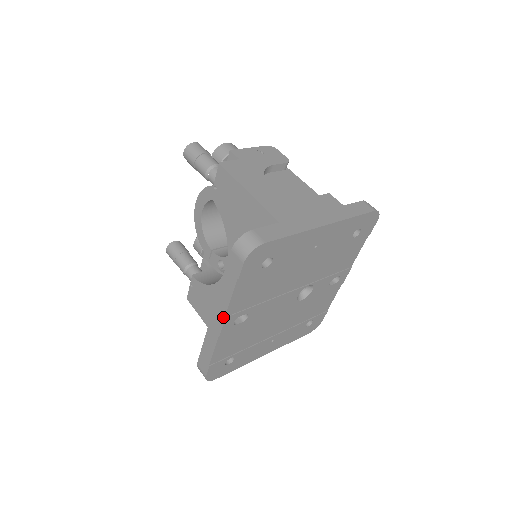
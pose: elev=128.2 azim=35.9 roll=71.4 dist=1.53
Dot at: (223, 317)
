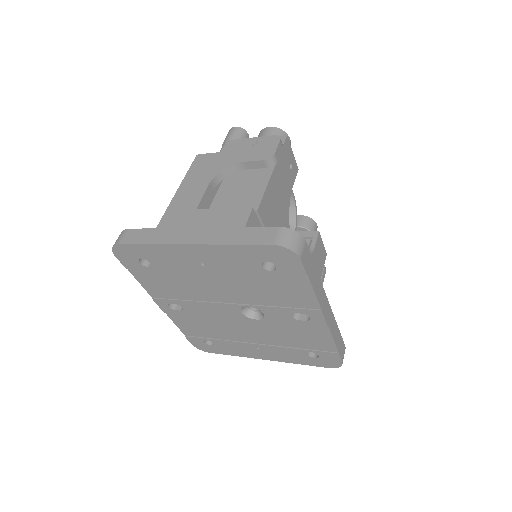
Dot at: (153, 297)
